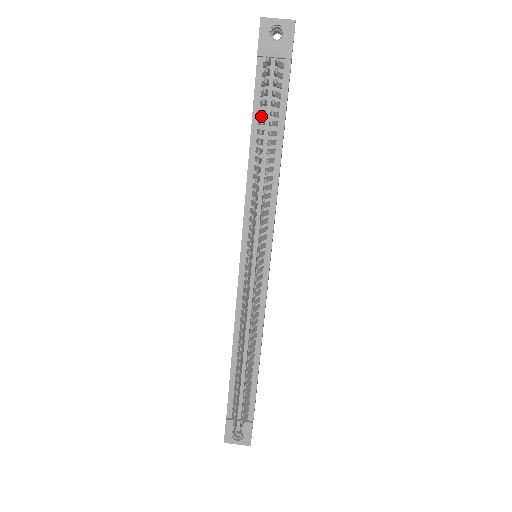
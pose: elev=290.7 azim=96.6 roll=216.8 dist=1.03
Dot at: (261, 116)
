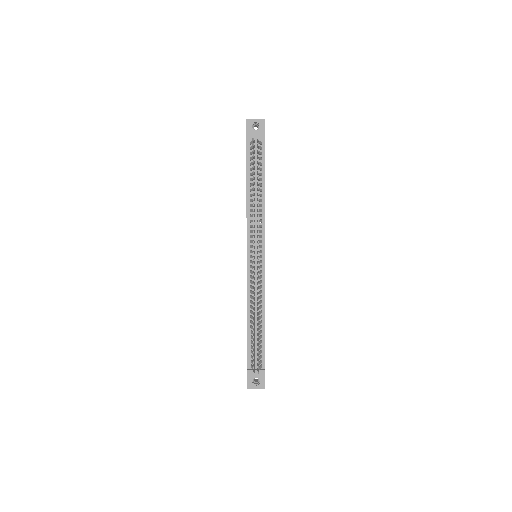
Dot at: (251, 171)
